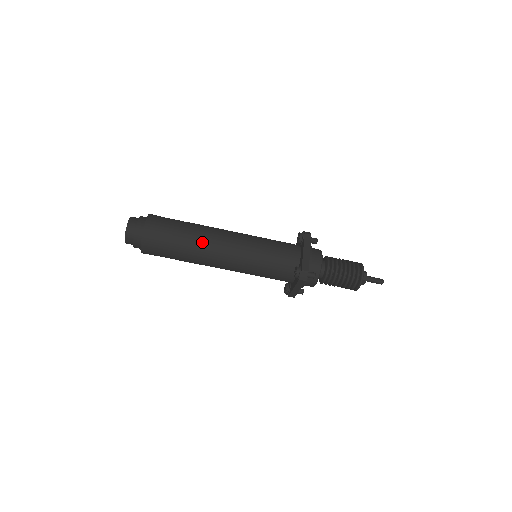
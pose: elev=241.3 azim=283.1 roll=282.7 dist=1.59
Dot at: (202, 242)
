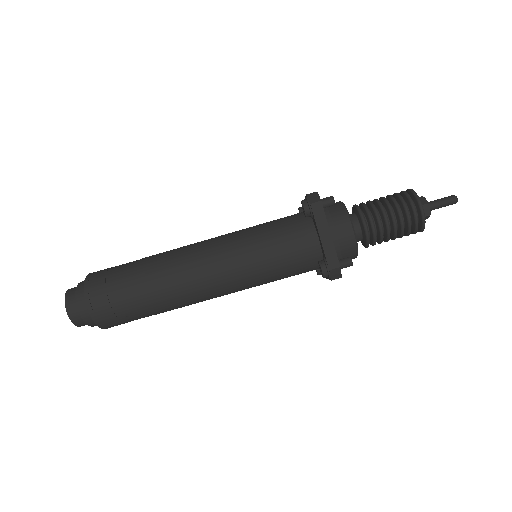
Dot at: (173, 291)
